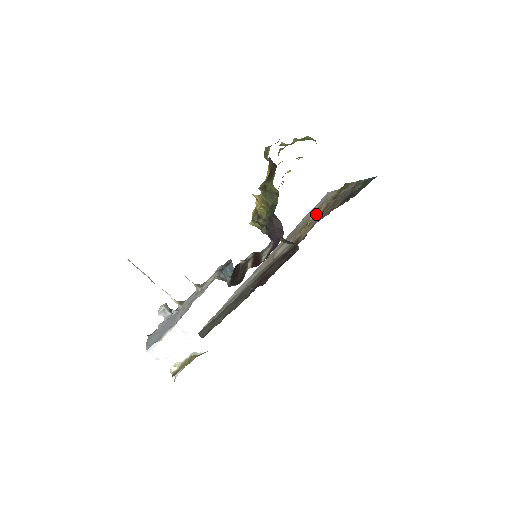
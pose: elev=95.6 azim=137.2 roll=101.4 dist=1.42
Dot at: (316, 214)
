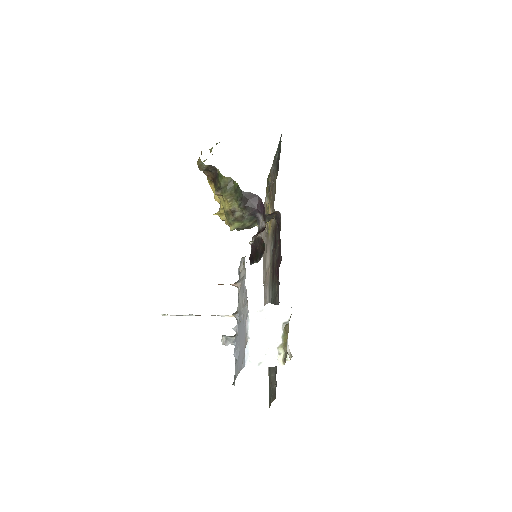
Dot at: (267, 212)
